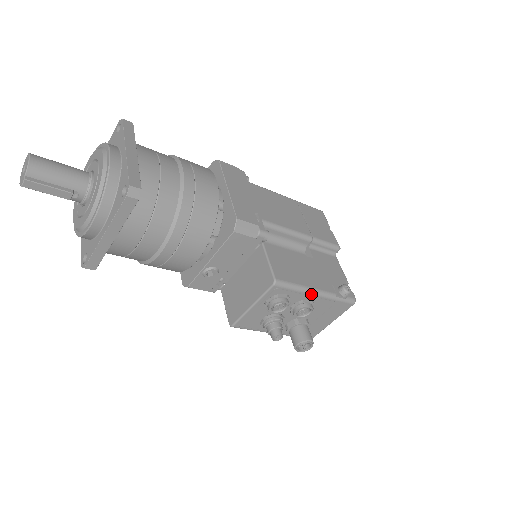
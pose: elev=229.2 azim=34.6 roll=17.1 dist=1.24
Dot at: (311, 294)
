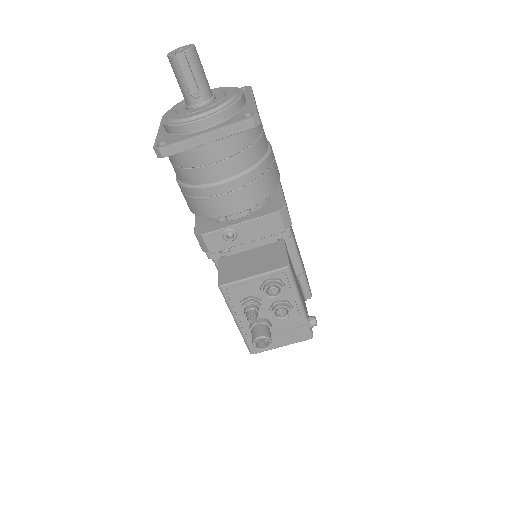
Dot at: (297, 300)
